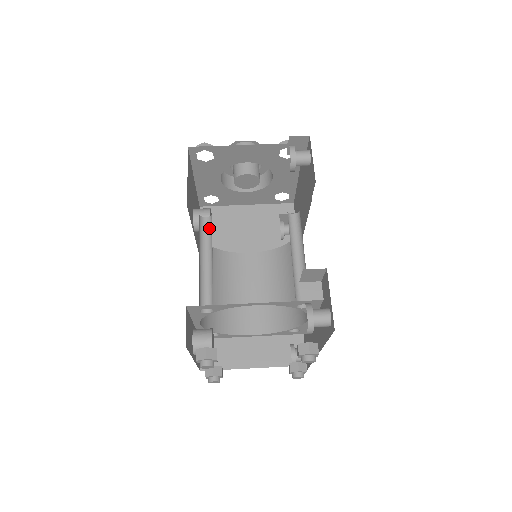
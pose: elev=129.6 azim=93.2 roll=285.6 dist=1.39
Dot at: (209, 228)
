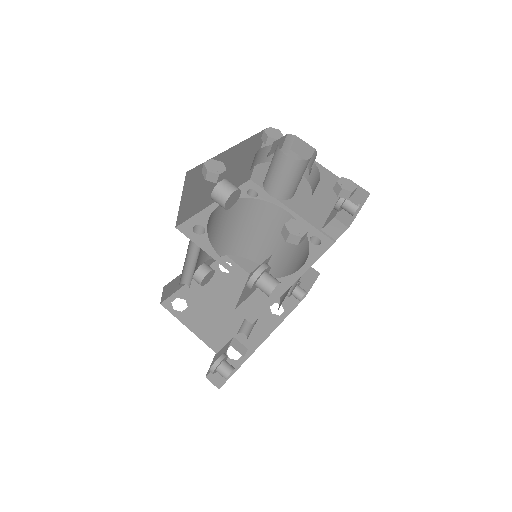
Dot at: occluded
